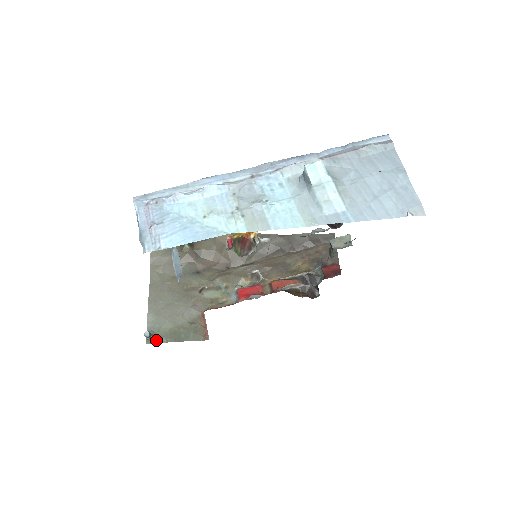
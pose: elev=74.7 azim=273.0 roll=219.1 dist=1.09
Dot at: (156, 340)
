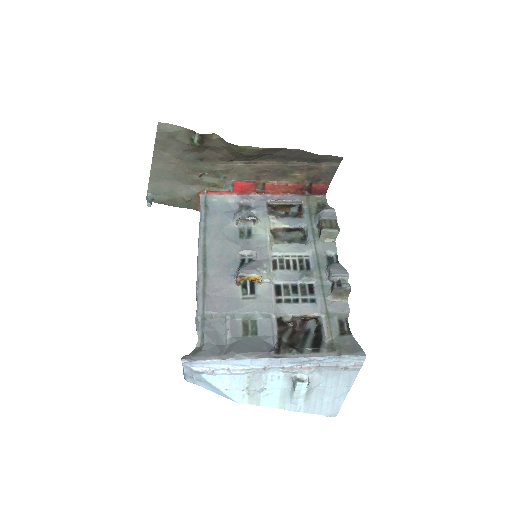
Dot at: (155, 201)
